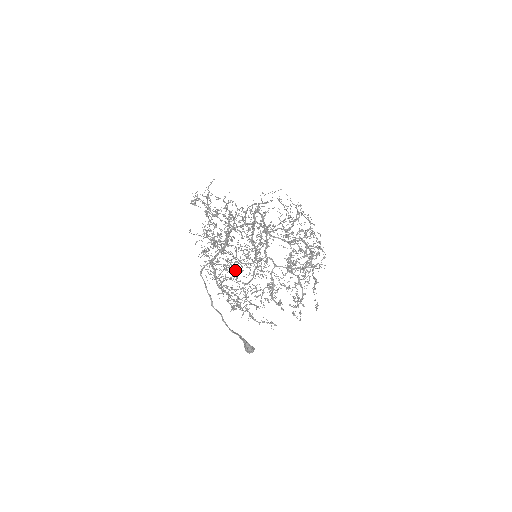
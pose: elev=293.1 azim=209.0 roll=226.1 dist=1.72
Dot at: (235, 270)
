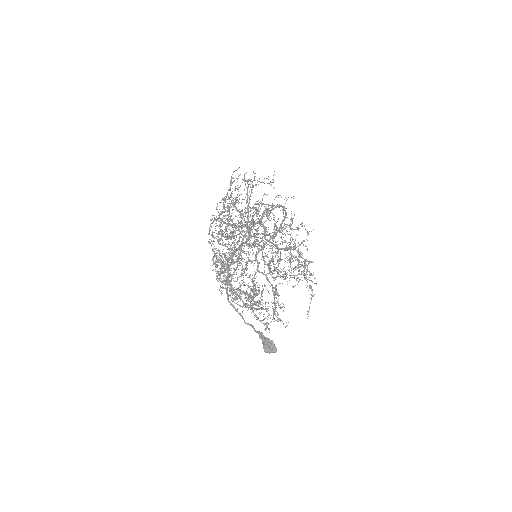
Dot at: occluded
